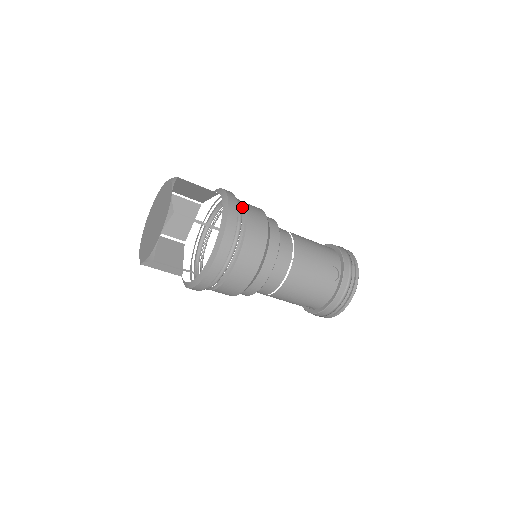
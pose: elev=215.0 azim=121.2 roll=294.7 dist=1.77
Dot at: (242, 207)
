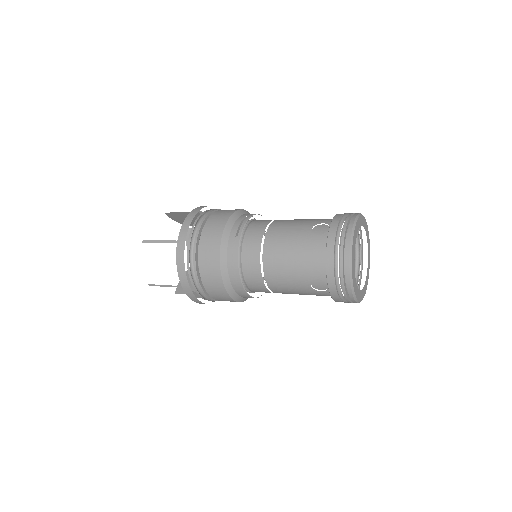
Dot at: (193, 258)
